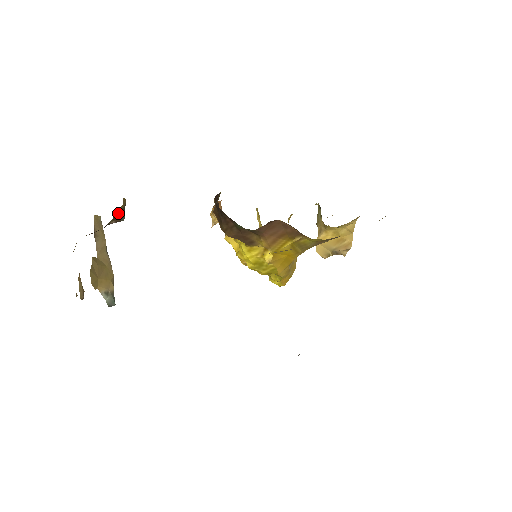
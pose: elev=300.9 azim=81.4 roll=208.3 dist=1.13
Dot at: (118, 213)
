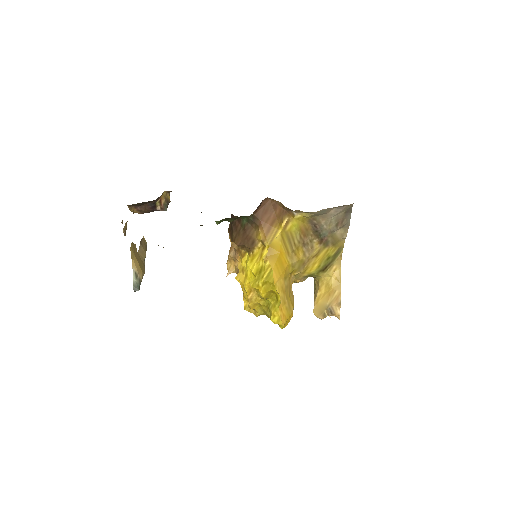
Dot at: (164, 198)
